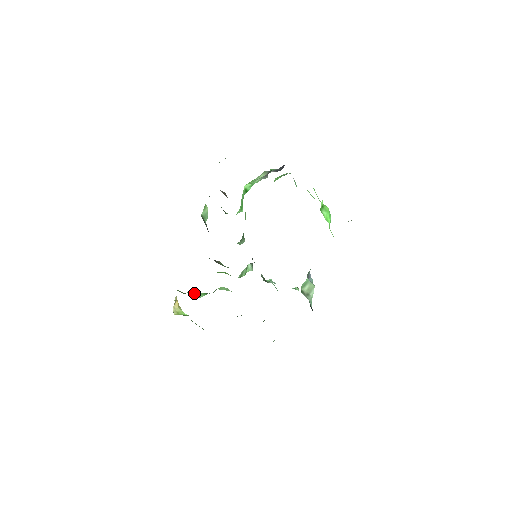
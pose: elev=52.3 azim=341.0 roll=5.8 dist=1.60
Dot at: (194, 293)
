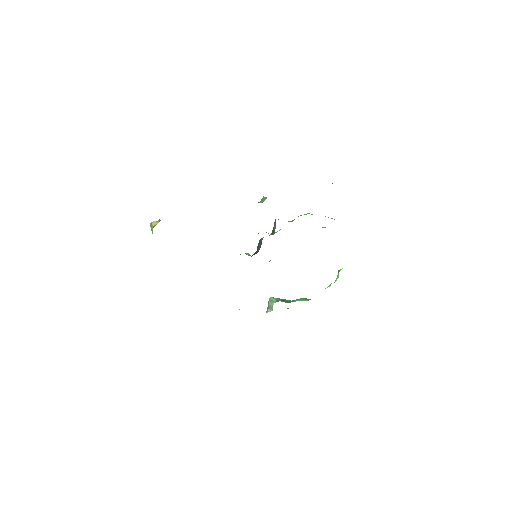
Dot at: occluded
